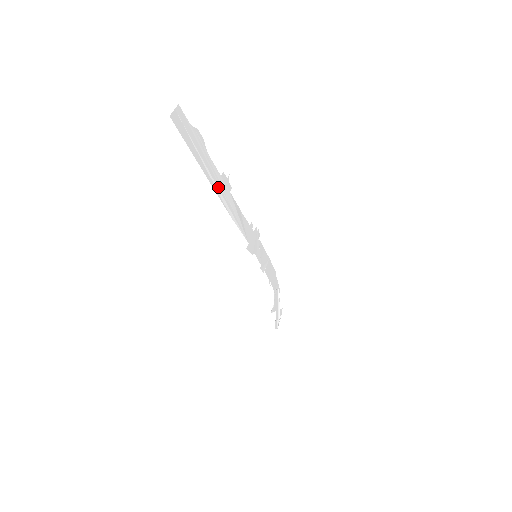
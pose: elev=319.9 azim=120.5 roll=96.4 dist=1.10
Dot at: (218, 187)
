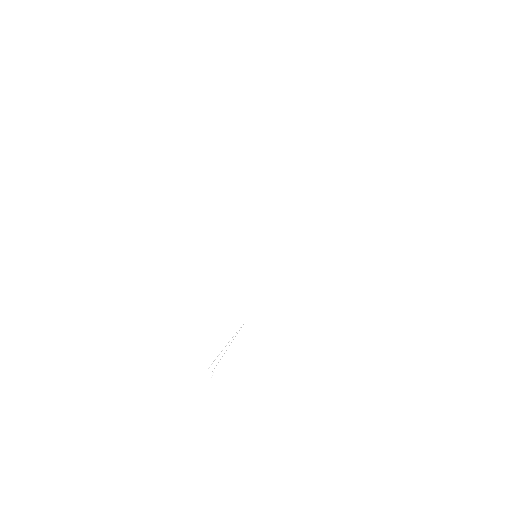
Dot at: (277, 175)
